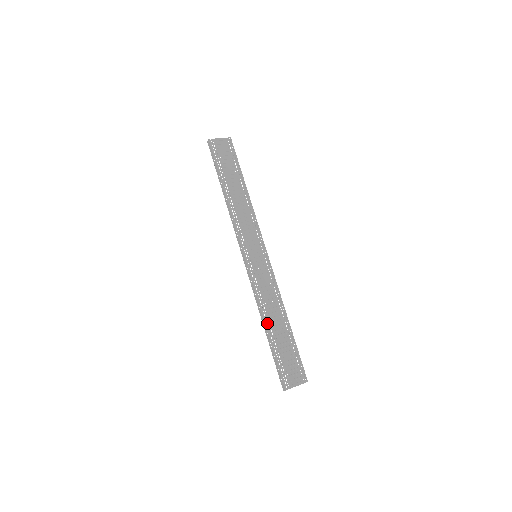
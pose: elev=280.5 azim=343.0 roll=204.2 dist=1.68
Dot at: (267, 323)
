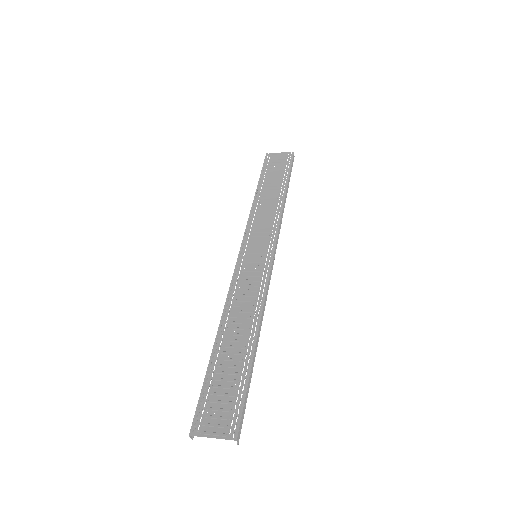
Dot at: (221, 332)
